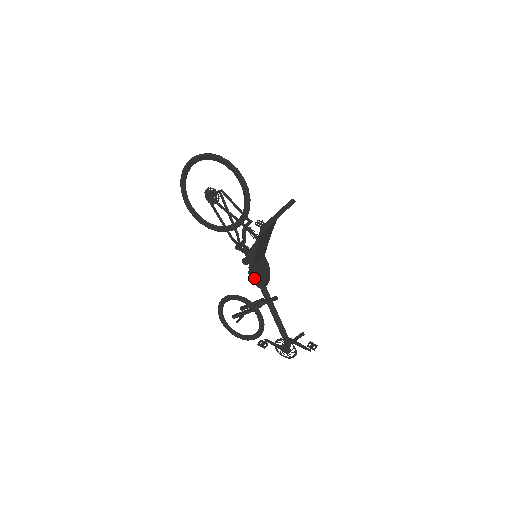
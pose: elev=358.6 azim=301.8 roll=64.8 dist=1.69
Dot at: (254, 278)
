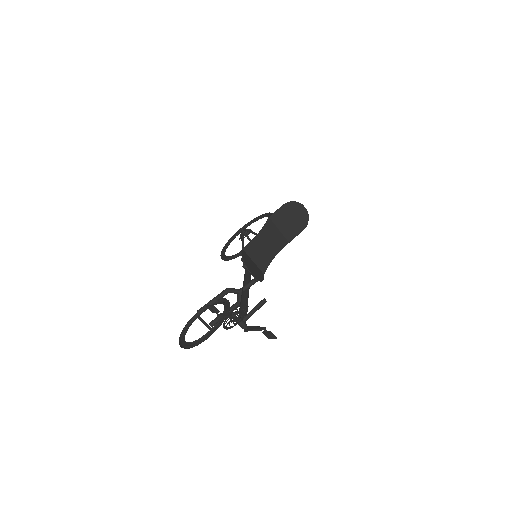
Dot at: (244, 256)
